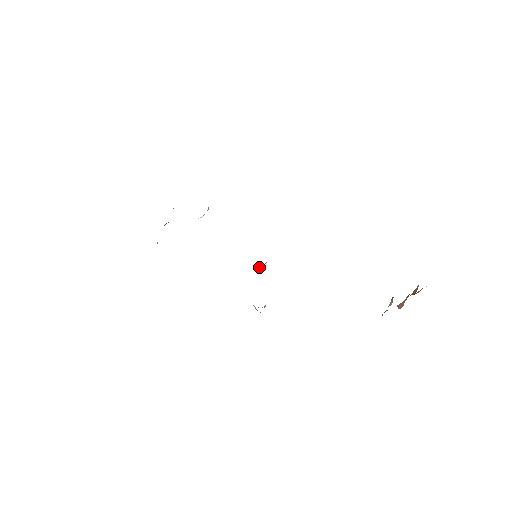
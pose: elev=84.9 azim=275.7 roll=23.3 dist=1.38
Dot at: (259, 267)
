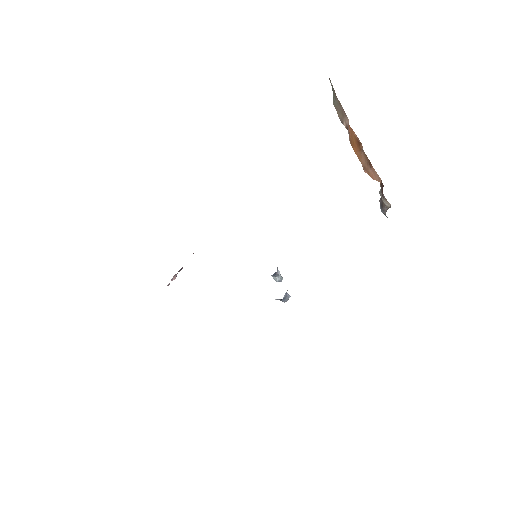
Dot at: (277, 281)
